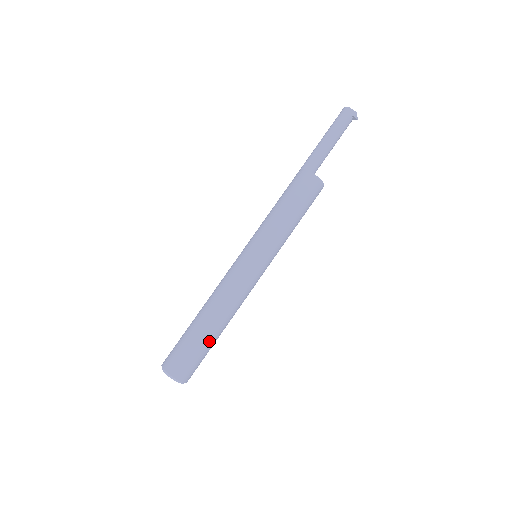
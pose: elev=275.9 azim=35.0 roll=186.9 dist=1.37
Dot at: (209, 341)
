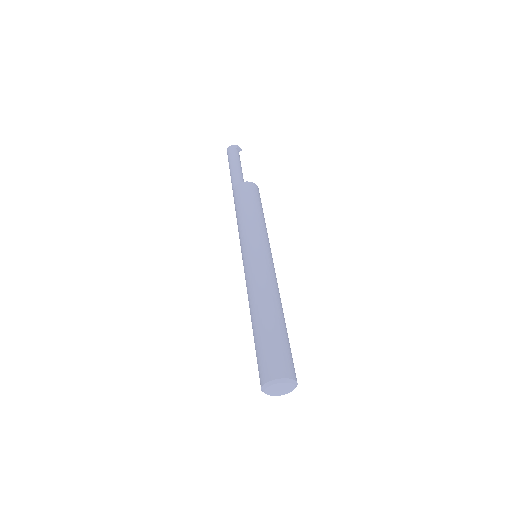
Dot at: (280, 329)
